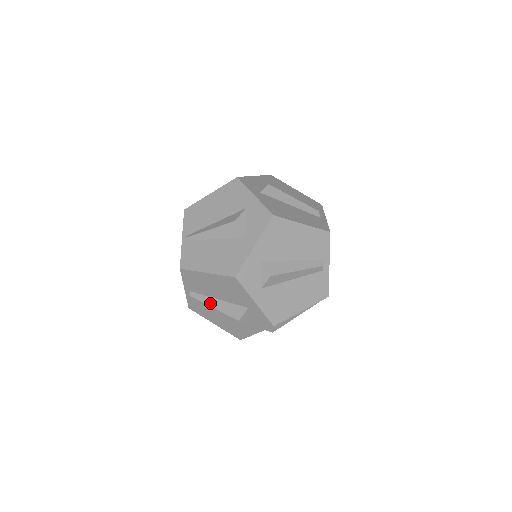
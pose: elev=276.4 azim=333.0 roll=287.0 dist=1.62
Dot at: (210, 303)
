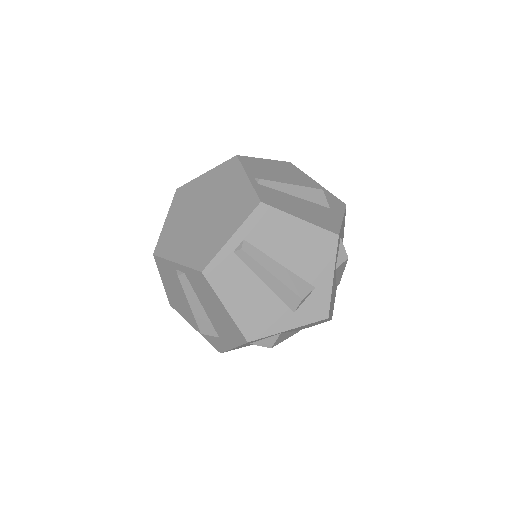
Dot at: (285, 183)
